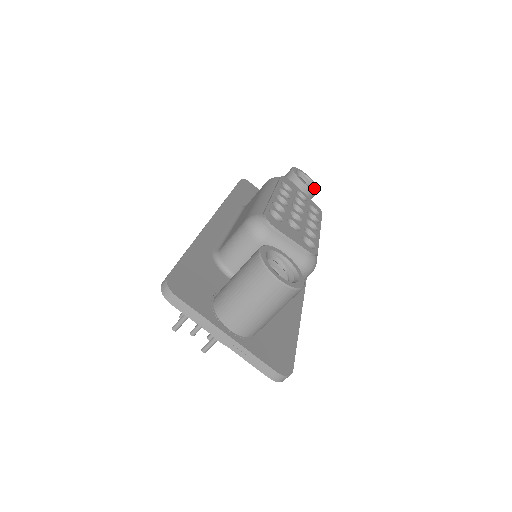
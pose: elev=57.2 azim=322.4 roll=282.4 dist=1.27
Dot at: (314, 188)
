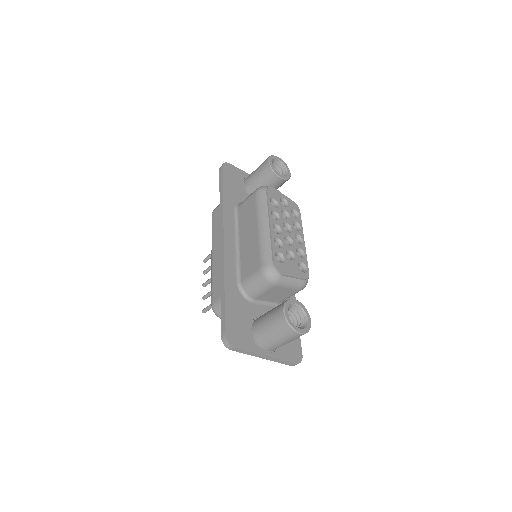
Dot at: (287, 175)
